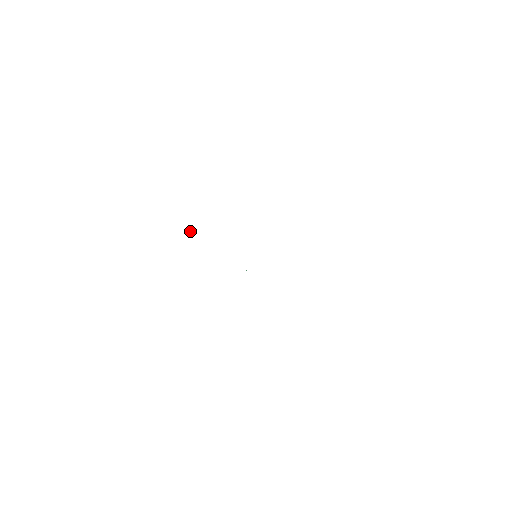
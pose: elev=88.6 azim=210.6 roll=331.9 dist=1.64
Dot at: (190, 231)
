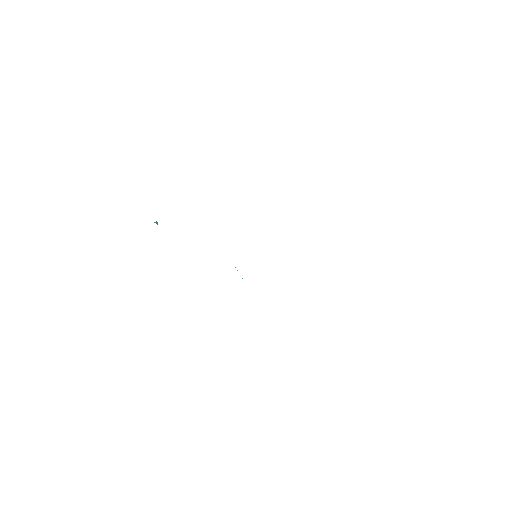
Dot at: occluded
